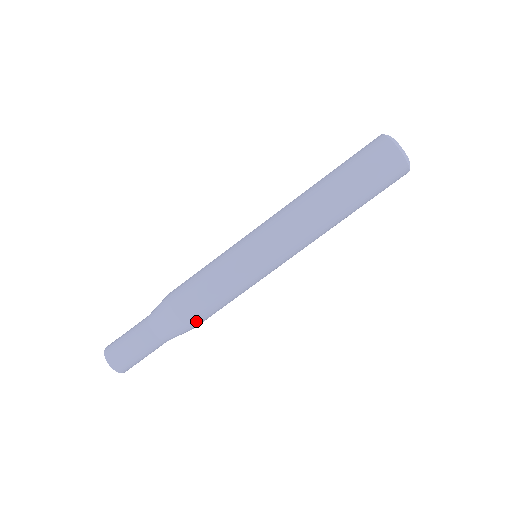
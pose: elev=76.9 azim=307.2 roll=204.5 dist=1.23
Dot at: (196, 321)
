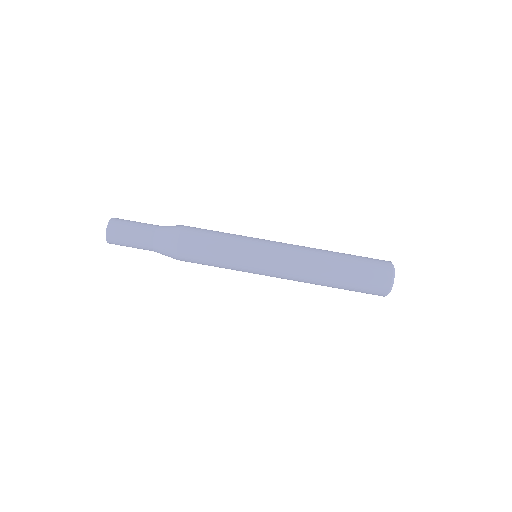
Dot at: (185, 257)
